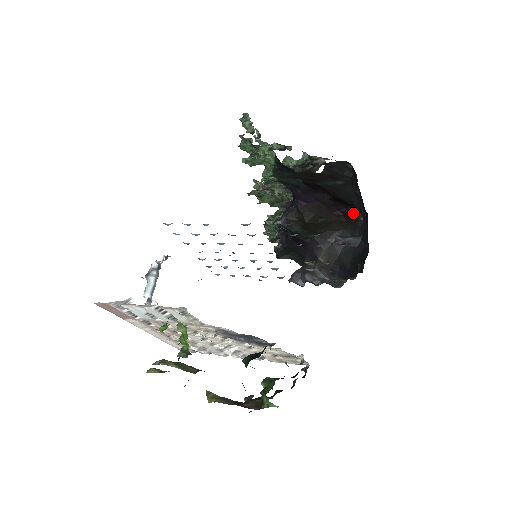
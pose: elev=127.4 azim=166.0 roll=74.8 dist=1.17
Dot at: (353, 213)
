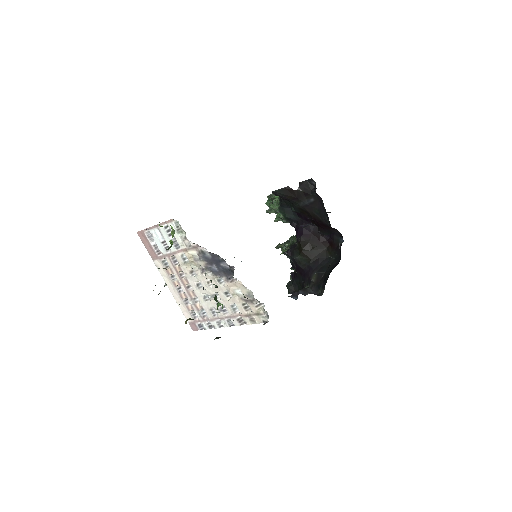
Dot at: (335, 240)
